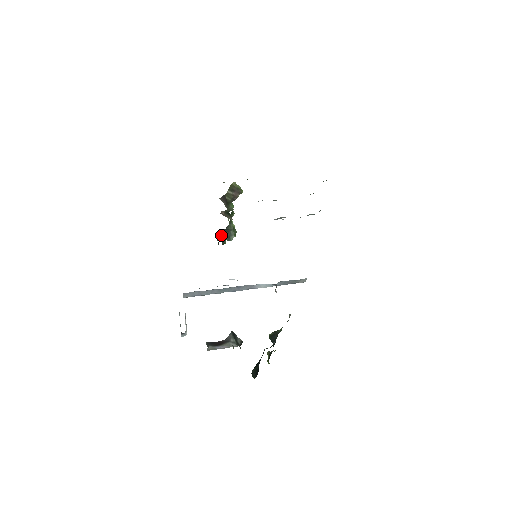
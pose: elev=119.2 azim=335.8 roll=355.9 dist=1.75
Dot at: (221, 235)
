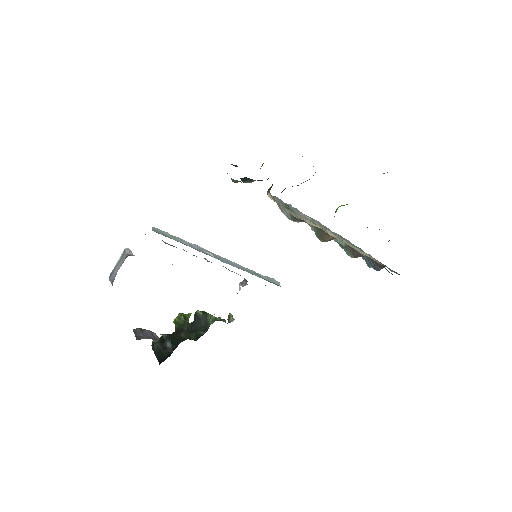
Dot at: occluded
